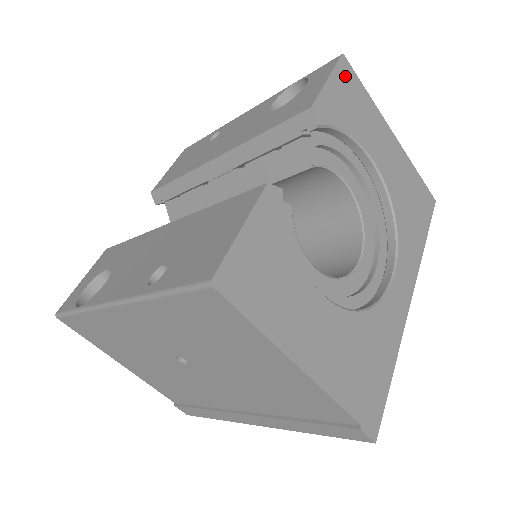
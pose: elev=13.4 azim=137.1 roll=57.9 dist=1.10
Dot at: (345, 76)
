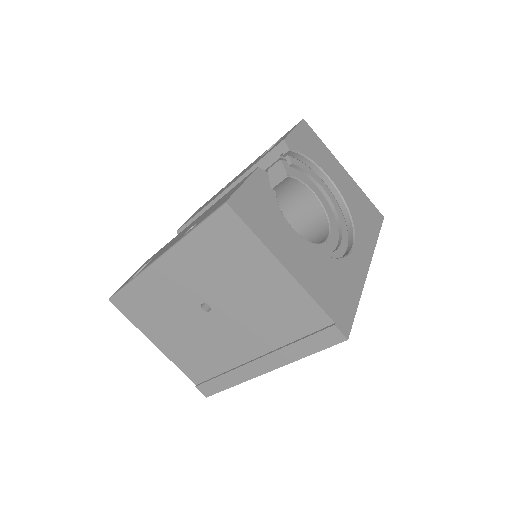
Dot at: (306, 130)
